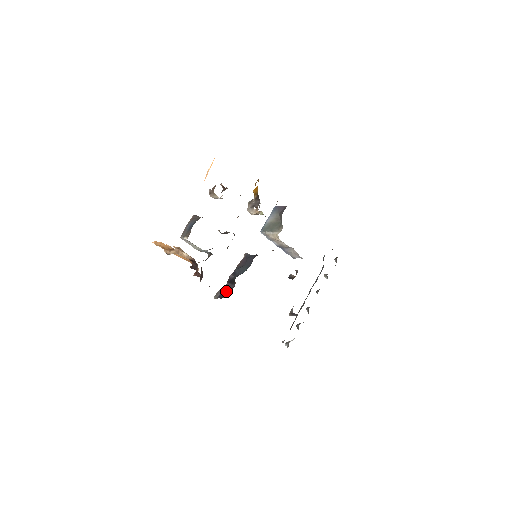
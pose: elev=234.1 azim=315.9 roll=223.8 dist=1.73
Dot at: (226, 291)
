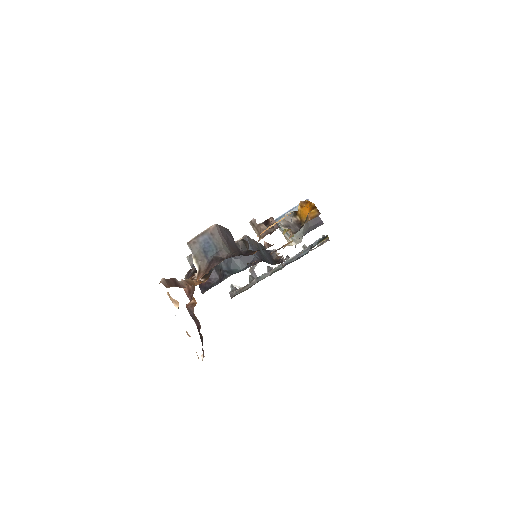
Dot at: (207, 281)
